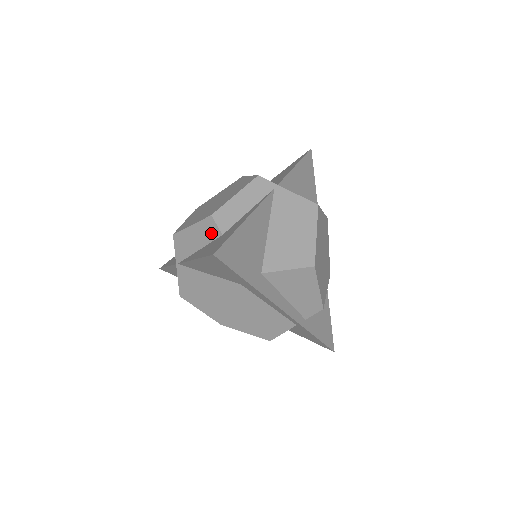
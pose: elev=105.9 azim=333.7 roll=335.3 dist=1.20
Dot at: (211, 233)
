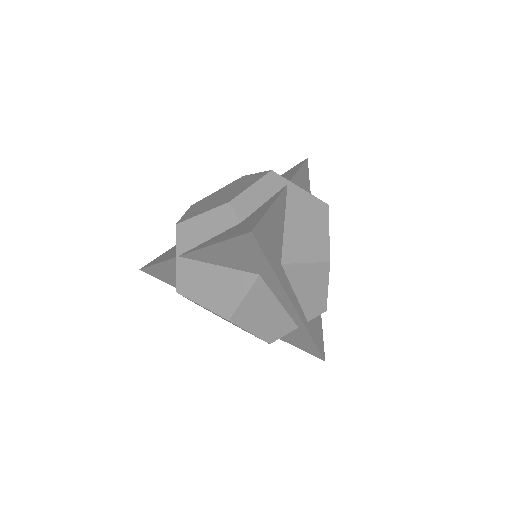
Dot at: (227, 221)
